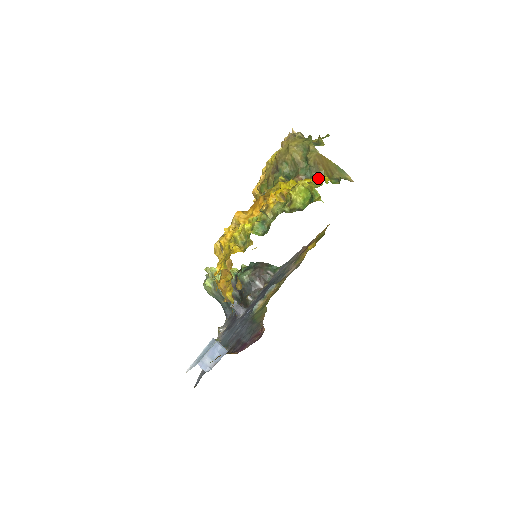
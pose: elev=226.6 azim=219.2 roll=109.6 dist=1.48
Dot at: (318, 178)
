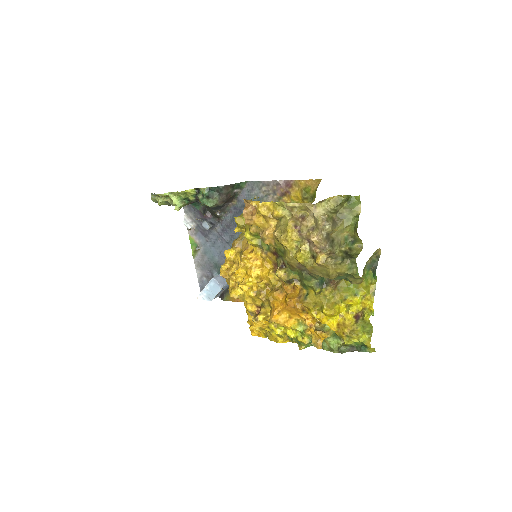
Dot at: (369, 324)
